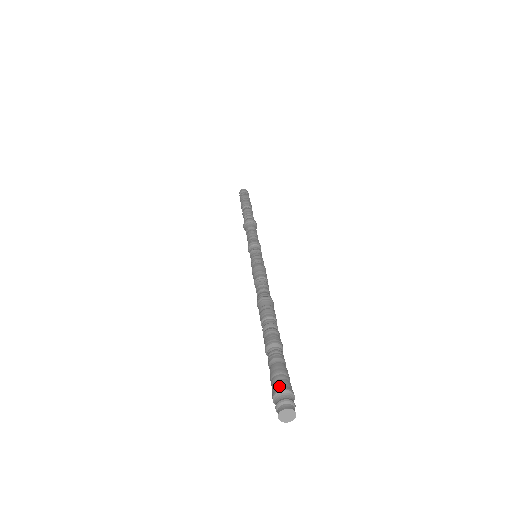
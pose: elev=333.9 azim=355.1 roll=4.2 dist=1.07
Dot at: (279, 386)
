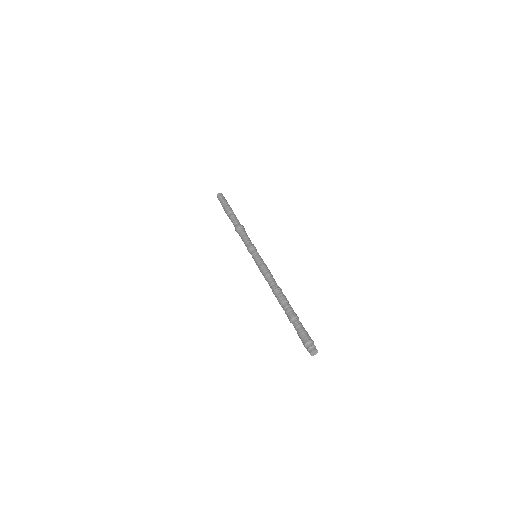
Dot at: (311, 339)
